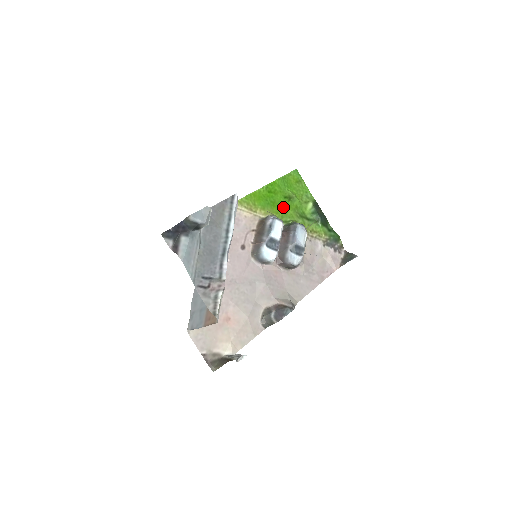
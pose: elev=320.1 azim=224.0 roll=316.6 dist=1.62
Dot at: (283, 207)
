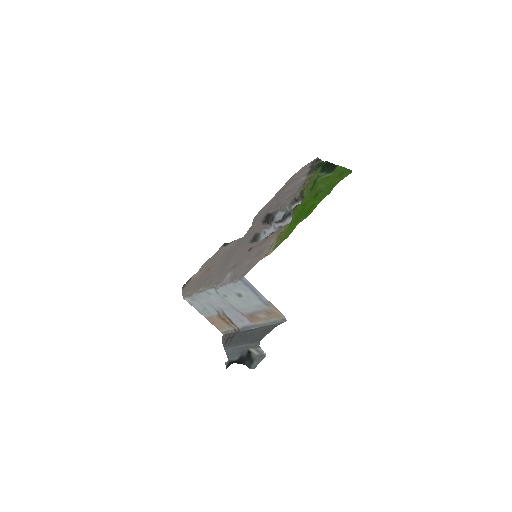
Dot at: (305, 204)
